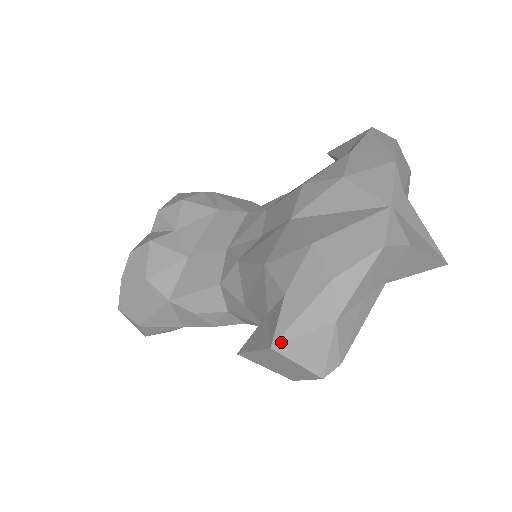
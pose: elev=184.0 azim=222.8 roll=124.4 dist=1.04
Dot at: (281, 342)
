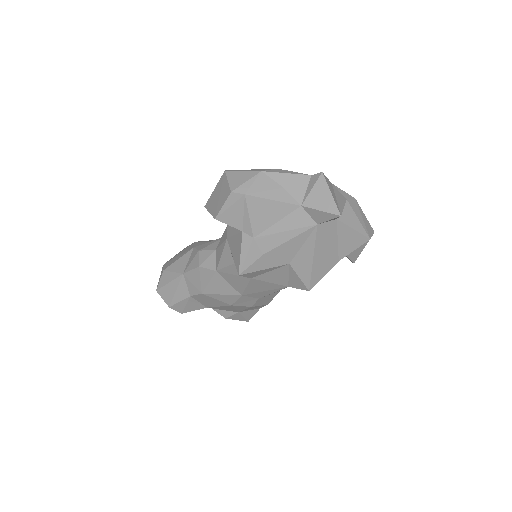
Dot at: (231, 170)
